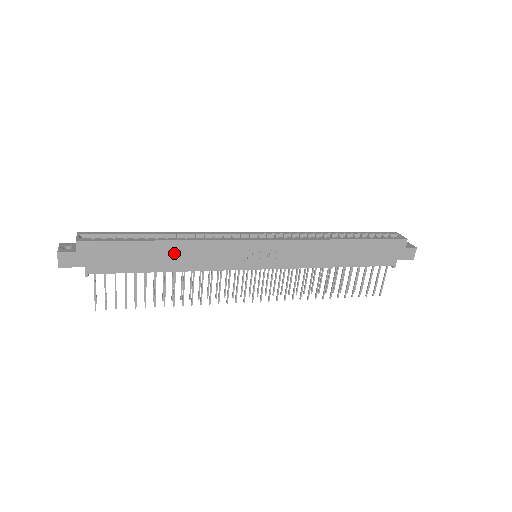
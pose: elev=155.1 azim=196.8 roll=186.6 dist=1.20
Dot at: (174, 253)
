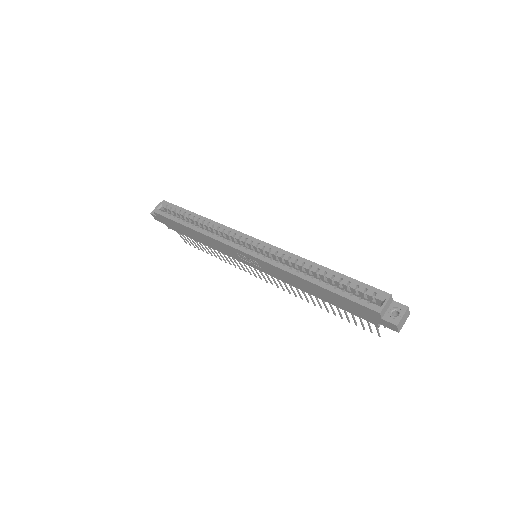
Dot at: (199, 236)
